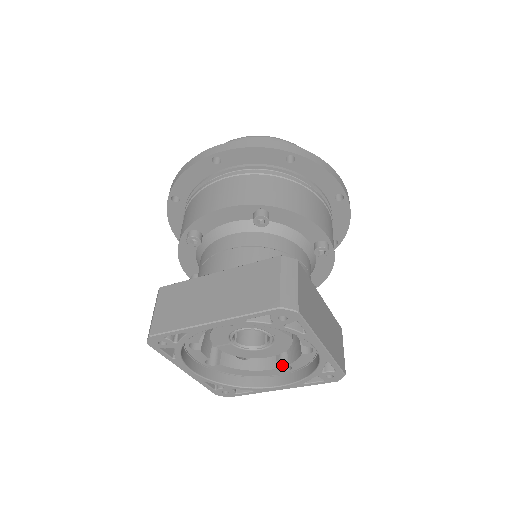
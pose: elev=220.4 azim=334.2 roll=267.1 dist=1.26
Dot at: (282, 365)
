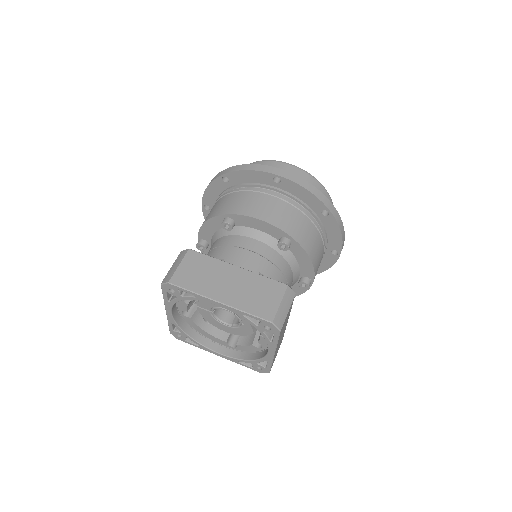
Dot at: (230, 341)
